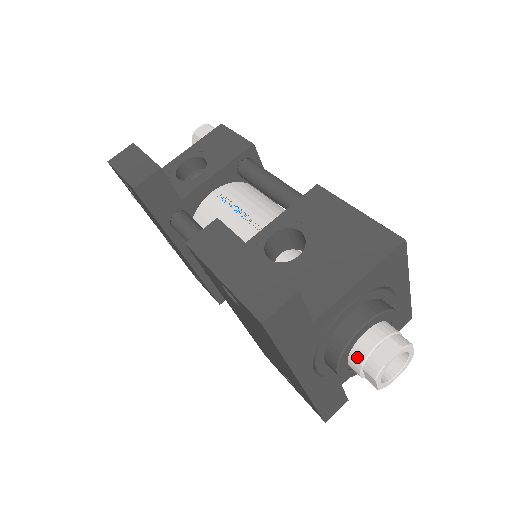
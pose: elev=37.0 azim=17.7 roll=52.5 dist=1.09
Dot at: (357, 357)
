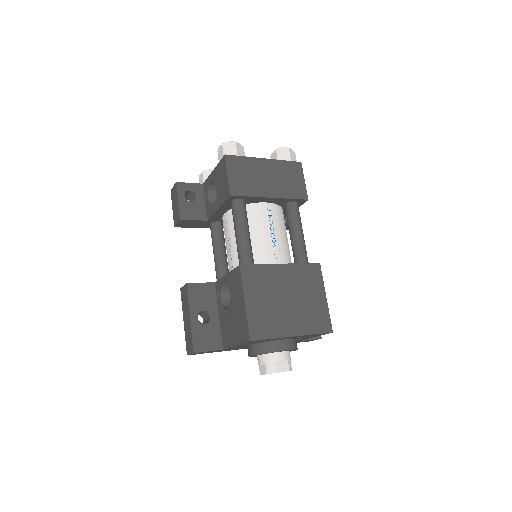
Dot at: occluded
